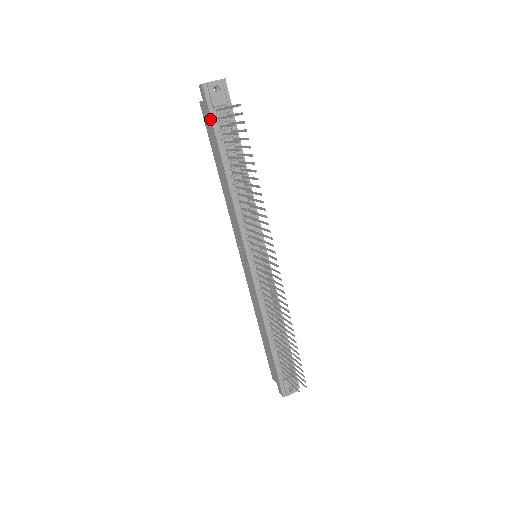
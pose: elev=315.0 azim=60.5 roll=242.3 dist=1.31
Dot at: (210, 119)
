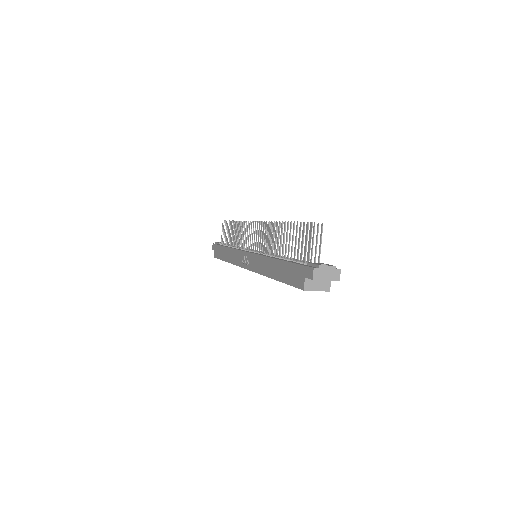
Dot at: (217, 246)
